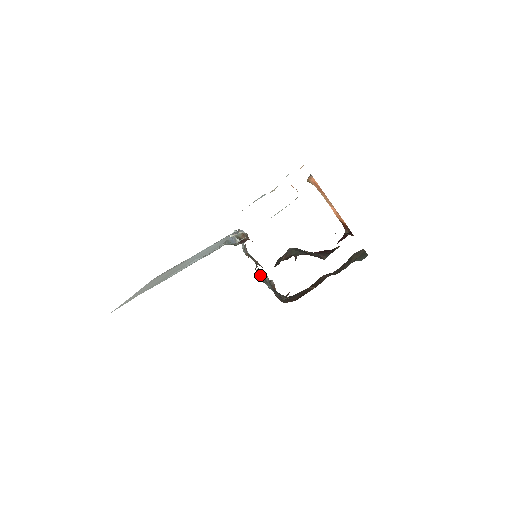
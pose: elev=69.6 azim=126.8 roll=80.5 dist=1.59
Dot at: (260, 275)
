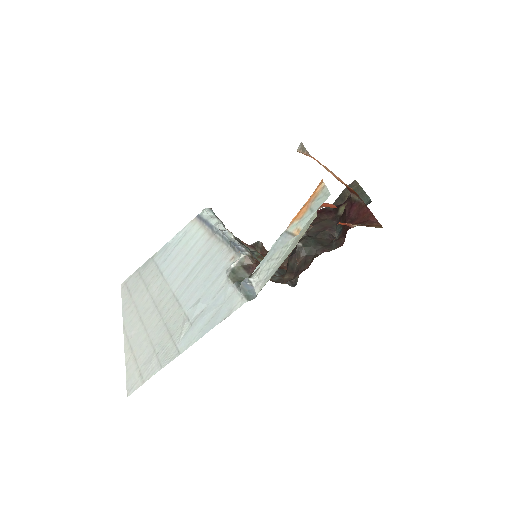
Dot at: occluded
